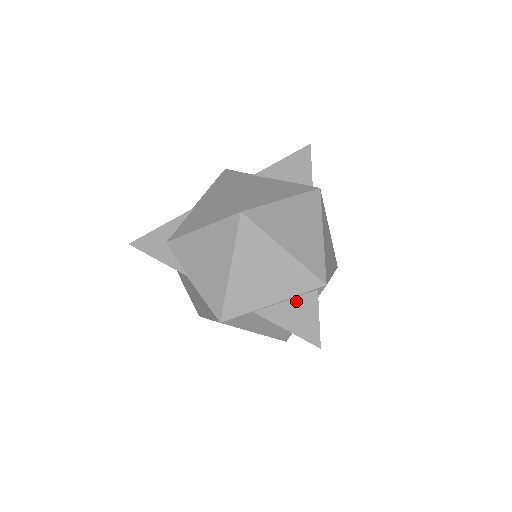
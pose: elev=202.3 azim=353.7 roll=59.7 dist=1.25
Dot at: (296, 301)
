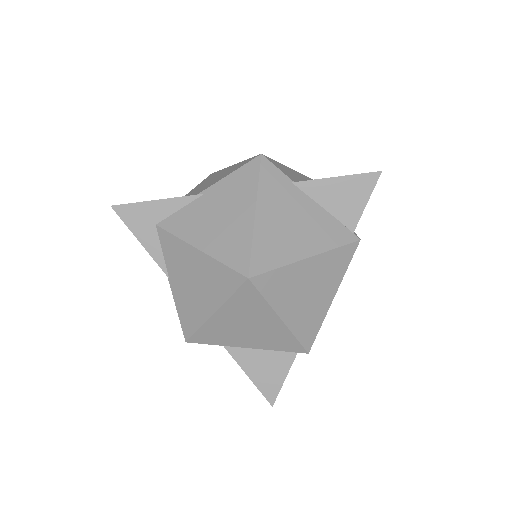
Dot at: (271, 354)
